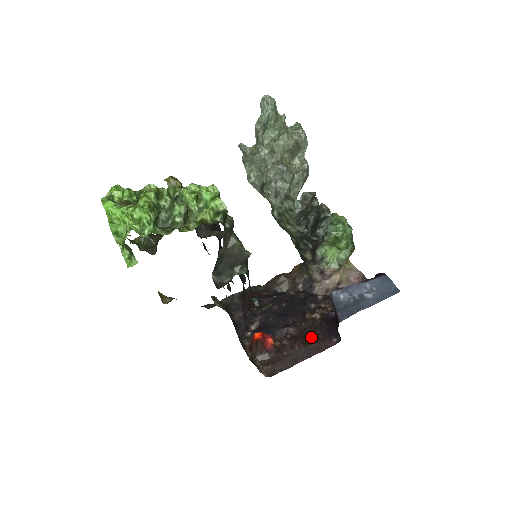
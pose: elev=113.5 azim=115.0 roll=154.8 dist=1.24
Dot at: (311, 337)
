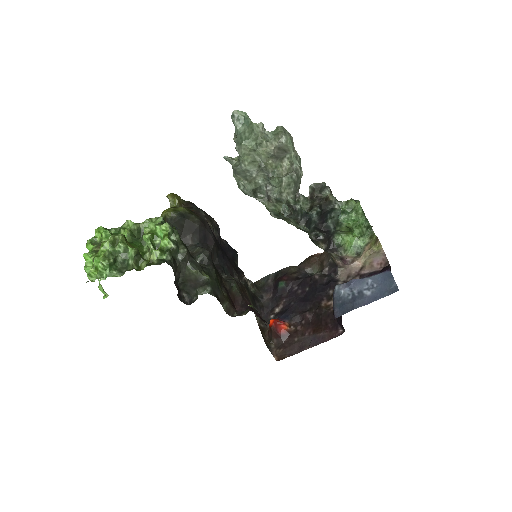
Dot at: (321, 325)
